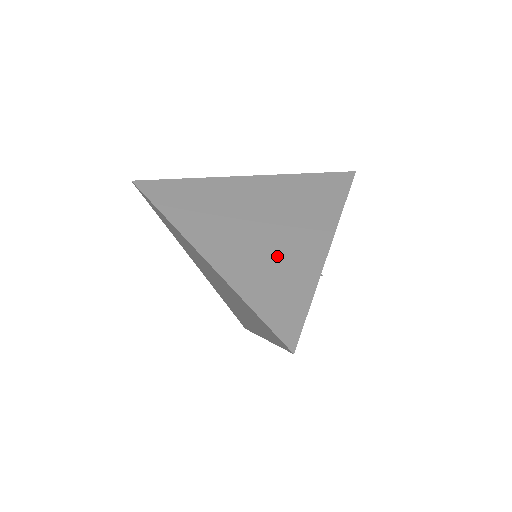
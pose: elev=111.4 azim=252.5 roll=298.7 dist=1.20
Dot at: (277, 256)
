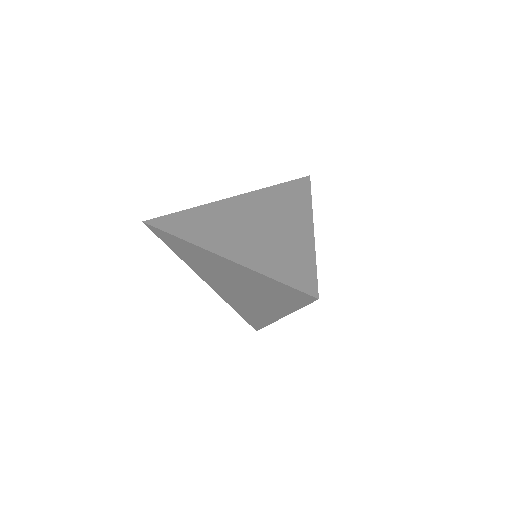
Dot at: (278, 242)
